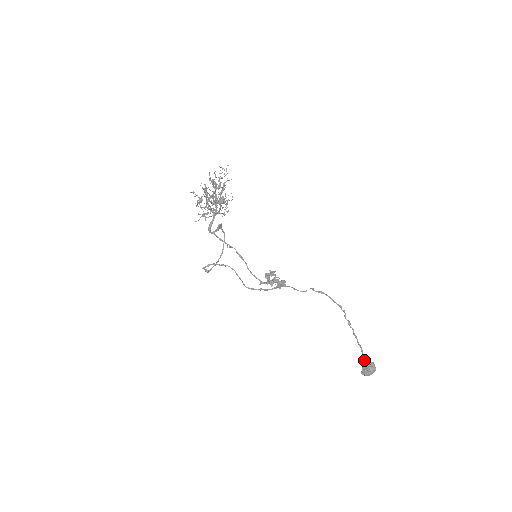
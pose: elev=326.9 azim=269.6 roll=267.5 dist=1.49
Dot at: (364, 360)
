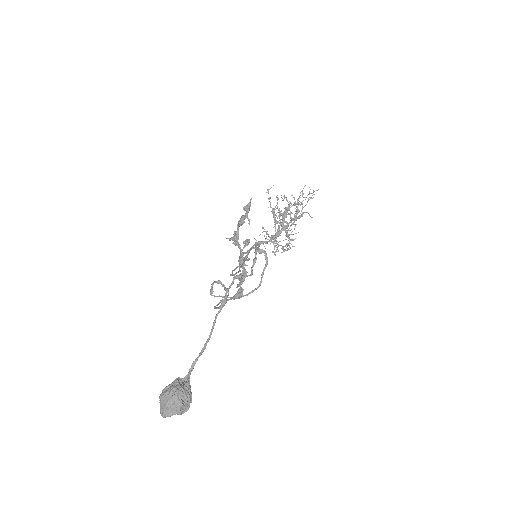
Dot at: (189, 374)
